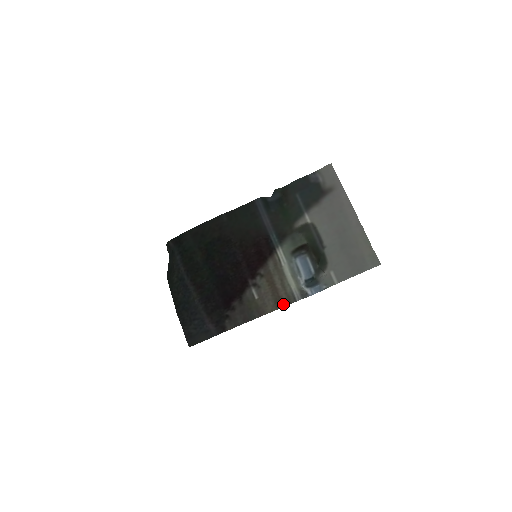
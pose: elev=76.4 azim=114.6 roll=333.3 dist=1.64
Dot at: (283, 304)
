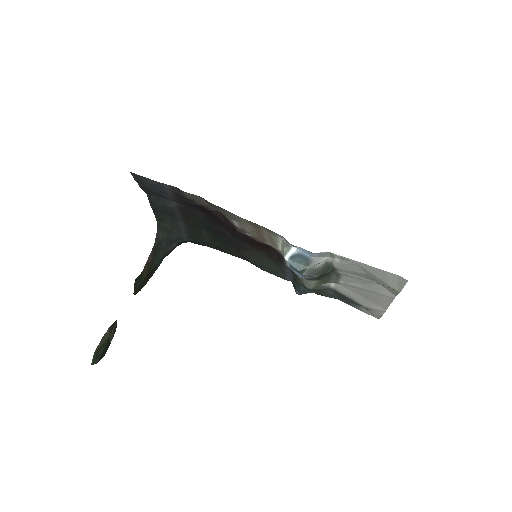
Dot at: (259, 226)
